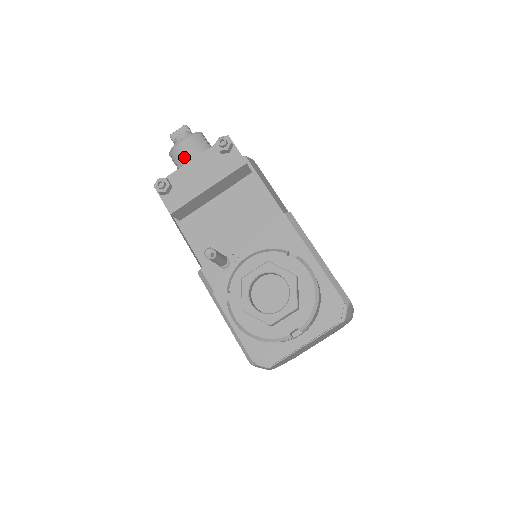
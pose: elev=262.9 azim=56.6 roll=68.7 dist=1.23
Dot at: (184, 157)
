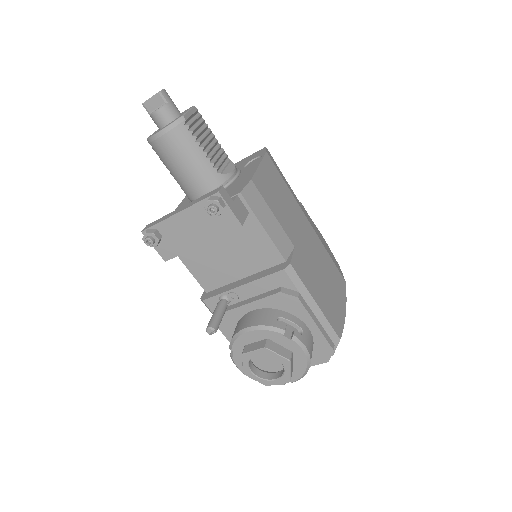
Dot at: (167, 156)
